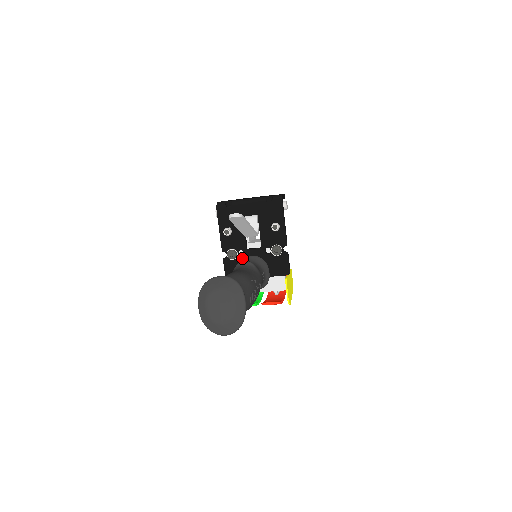
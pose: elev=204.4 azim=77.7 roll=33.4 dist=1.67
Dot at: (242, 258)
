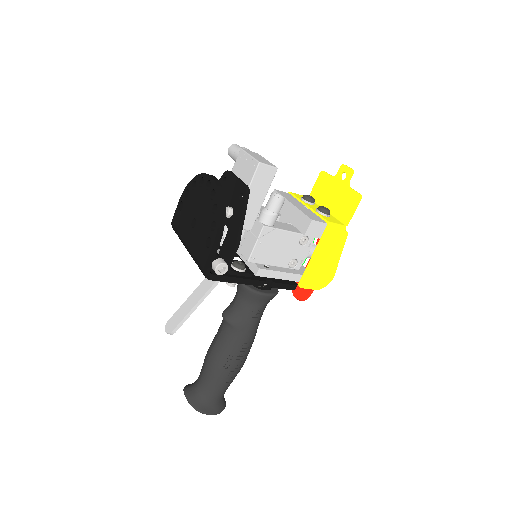
Dot at: occluded
